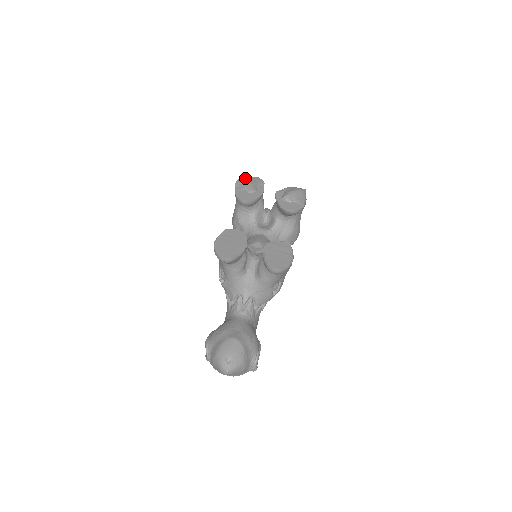
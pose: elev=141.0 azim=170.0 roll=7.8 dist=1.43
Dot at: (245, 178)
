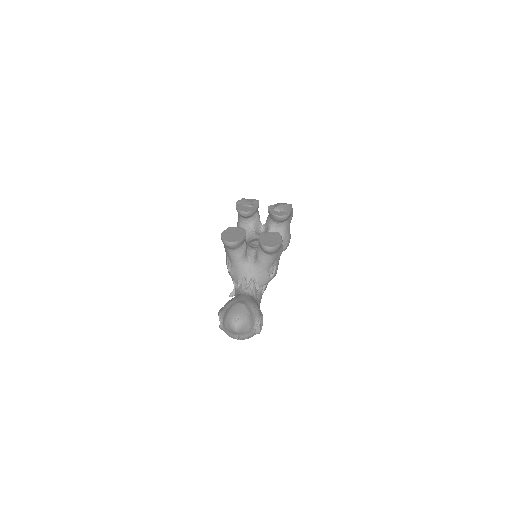
Dot at: (244, 199)
